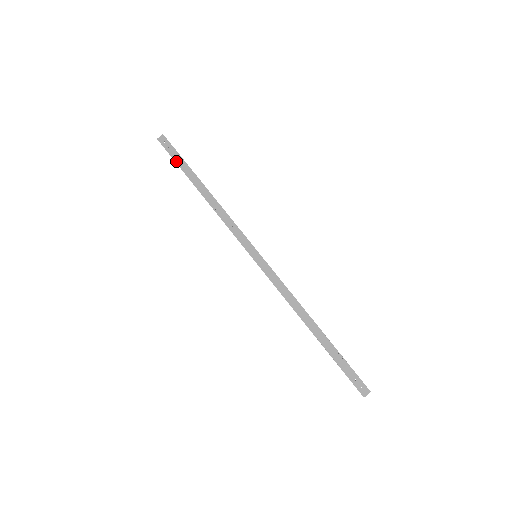
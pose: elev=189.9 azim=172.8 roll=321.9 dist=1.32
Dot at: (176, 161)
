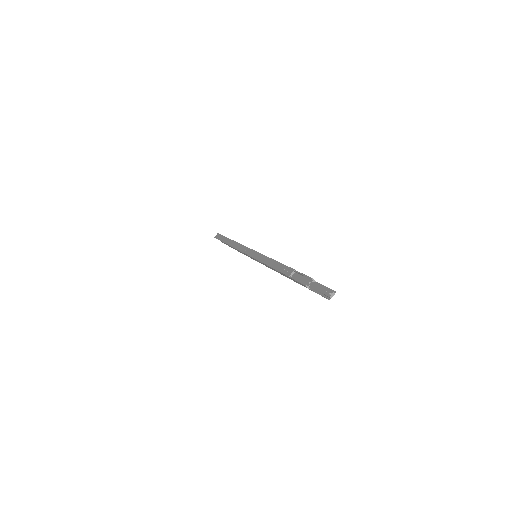
Dot at: (221, 240)
